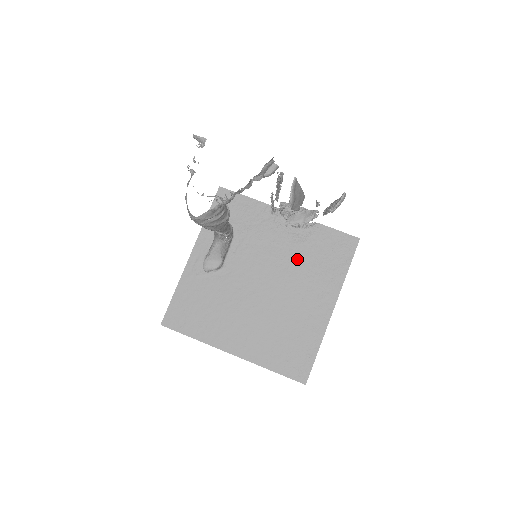
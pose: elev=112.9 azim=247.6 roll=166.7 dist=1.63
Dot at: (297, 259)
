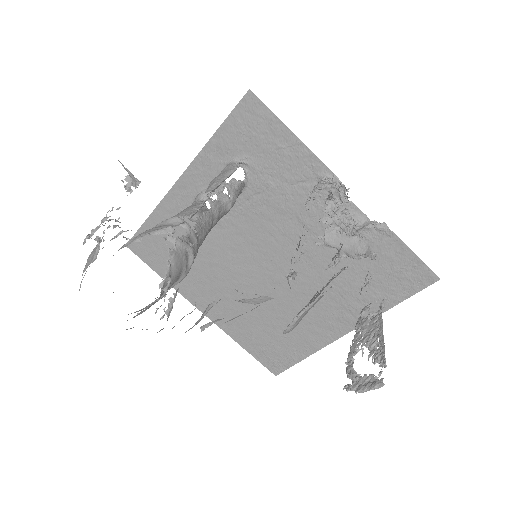
Dot at: (328, 259)
